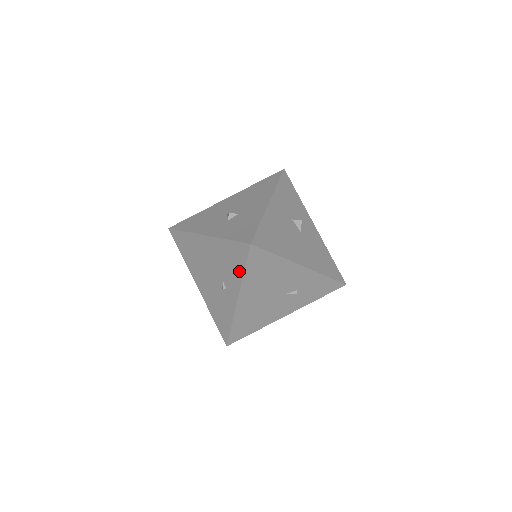
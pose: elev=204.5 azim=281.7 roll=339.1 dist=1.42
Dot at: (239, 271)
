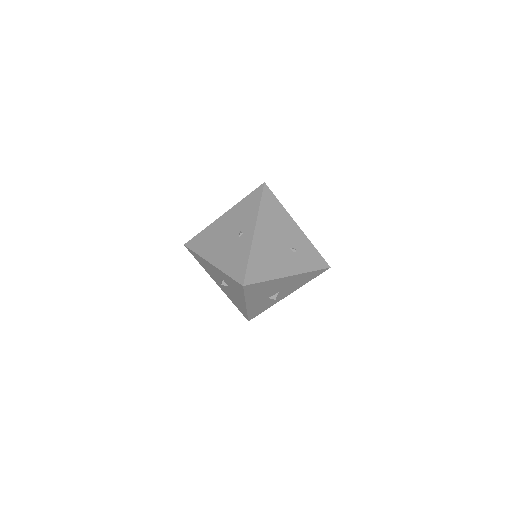
Dot at: (255, 208)
